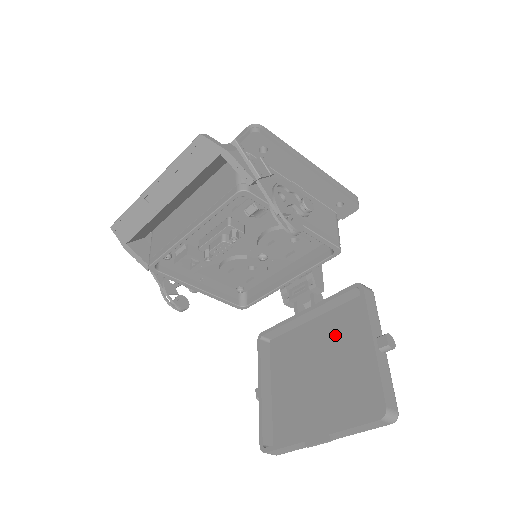
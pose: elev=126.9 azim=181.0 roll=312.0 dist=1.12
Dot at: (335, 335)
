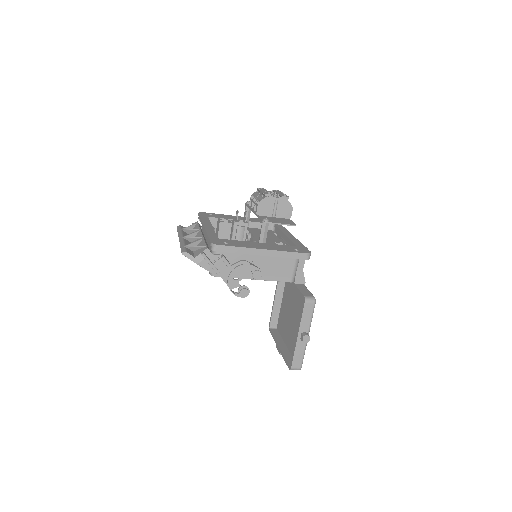
Dot at: (300, 305)
